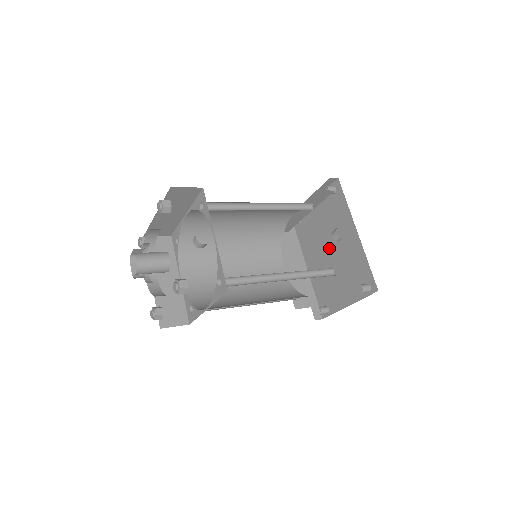
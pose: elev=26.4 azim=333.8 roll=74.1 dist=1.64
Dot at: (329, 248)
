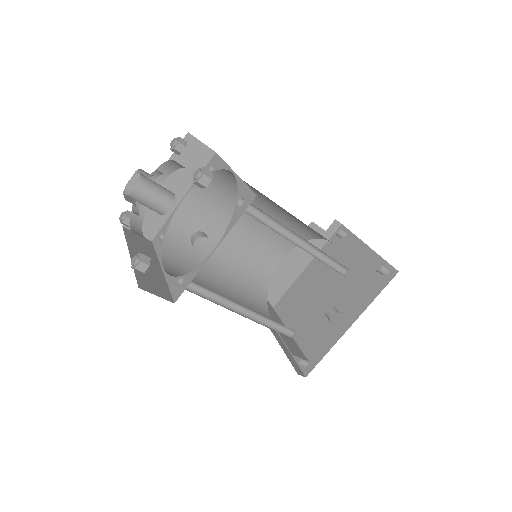
Dot at: (327, 293)
